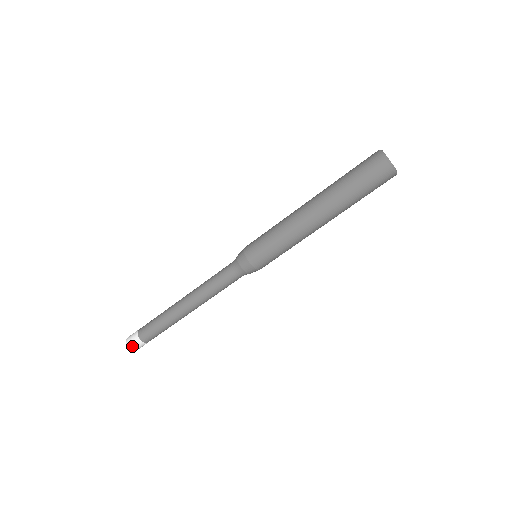
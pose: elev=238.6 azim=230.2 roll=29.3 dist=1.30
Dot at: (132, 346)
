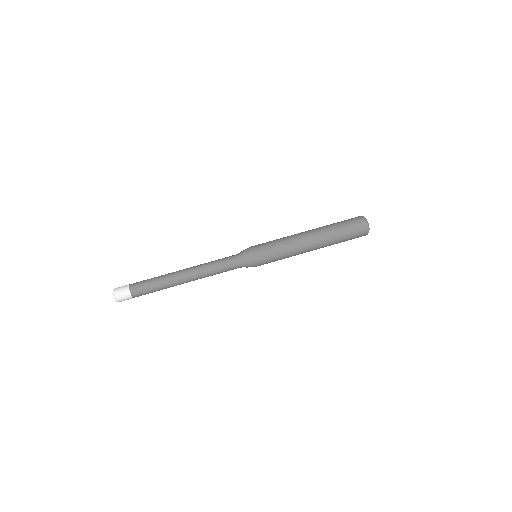
Dot at: (118, 289)
